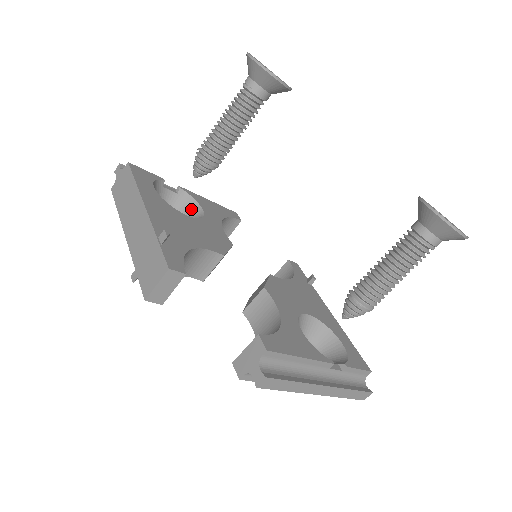
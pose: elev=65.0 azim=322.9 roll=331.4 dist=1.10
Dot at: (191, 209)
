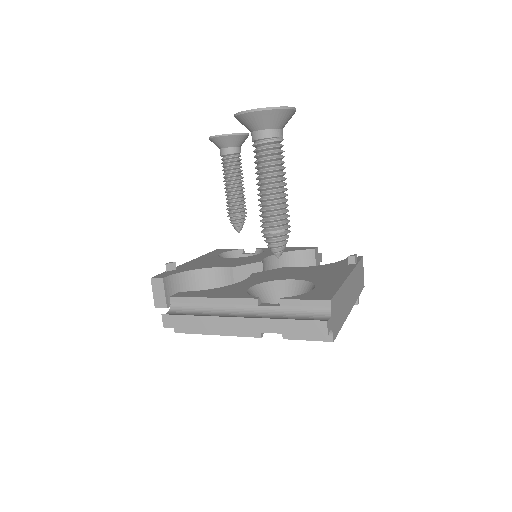
Dot at: occluded
